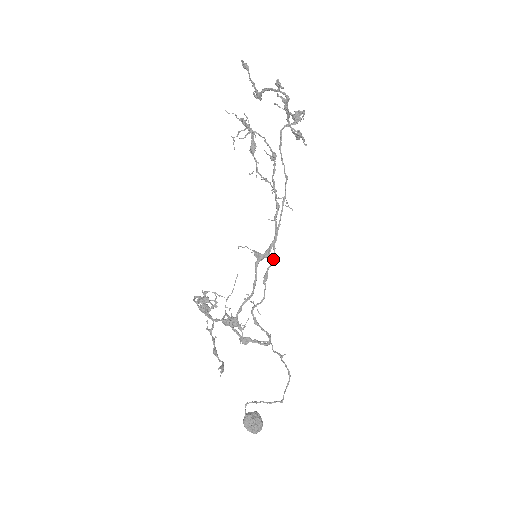
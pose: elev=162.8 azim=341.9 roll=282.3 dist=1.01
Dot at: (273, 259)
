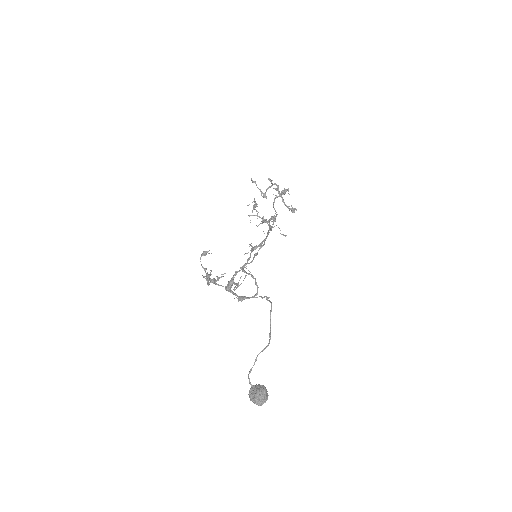
Dot at: (262, 245)
